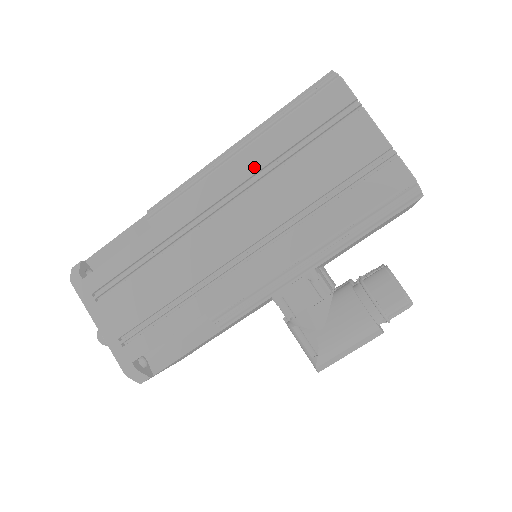
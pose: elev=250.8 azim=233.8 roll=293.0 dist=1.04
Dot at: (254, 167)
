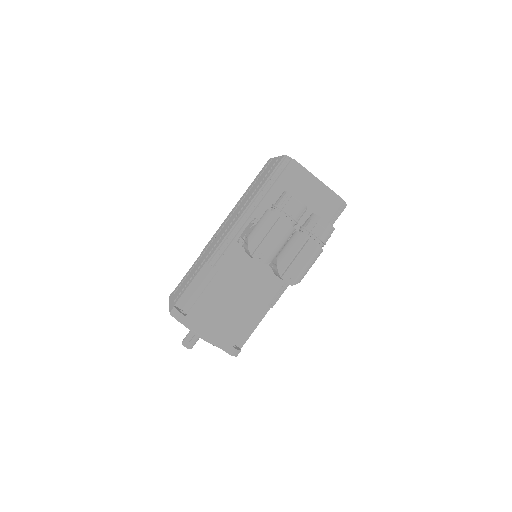
Dot at: (238, 204)
